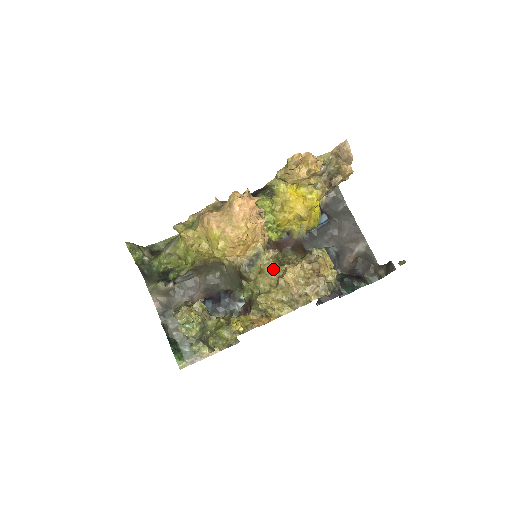
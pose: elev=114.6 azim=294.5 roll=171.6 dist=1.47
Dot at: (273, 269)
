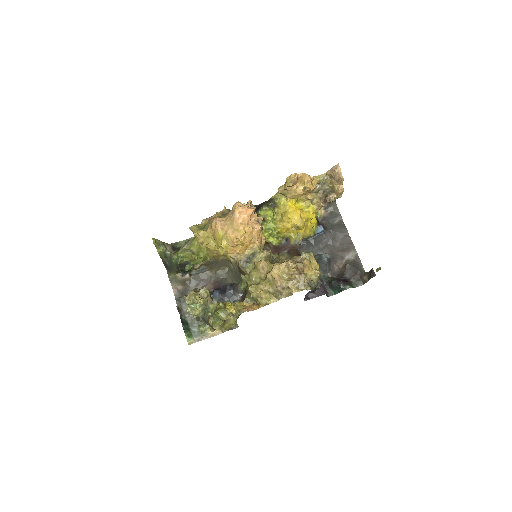
Dot at: (264, 266)
